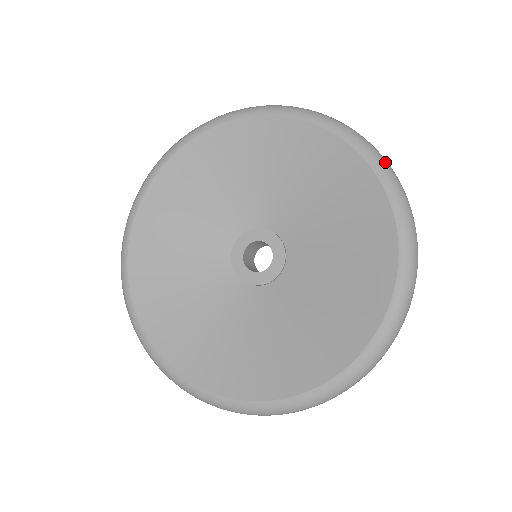
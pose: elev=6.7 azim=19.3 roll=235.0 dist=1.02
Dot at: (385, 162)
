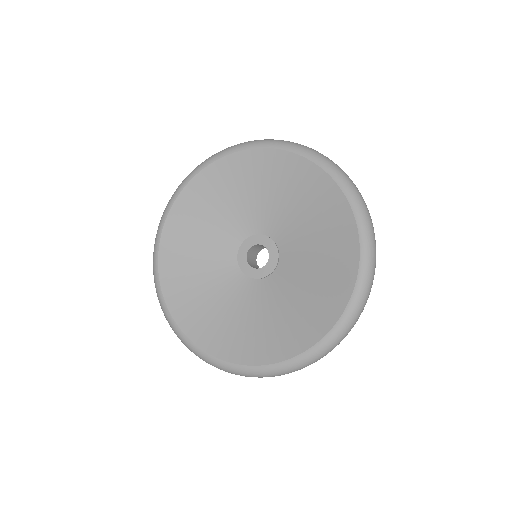
Dot at: (371, 272)
